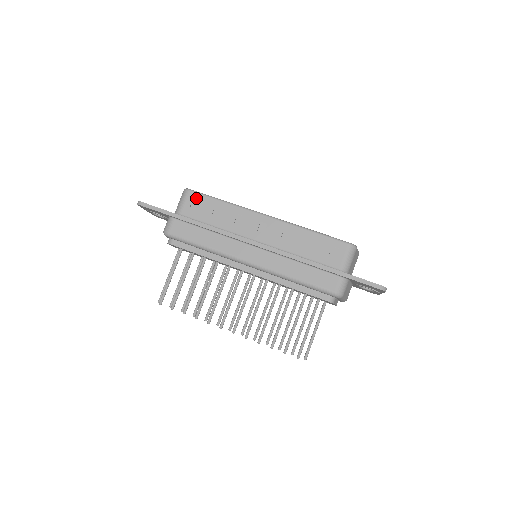
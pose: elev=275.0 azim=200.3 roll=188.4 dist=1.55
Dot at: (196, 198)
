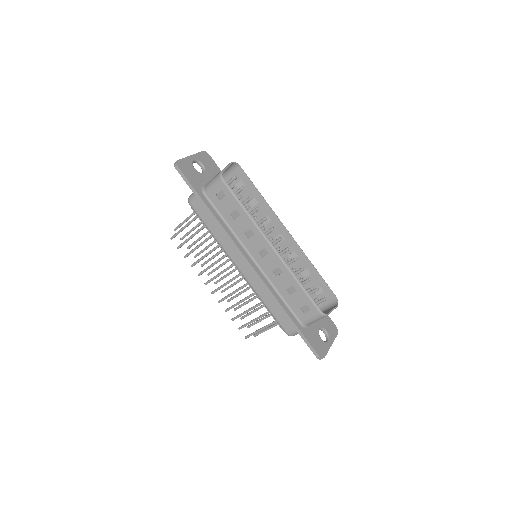
Dot at: (224, 191)
